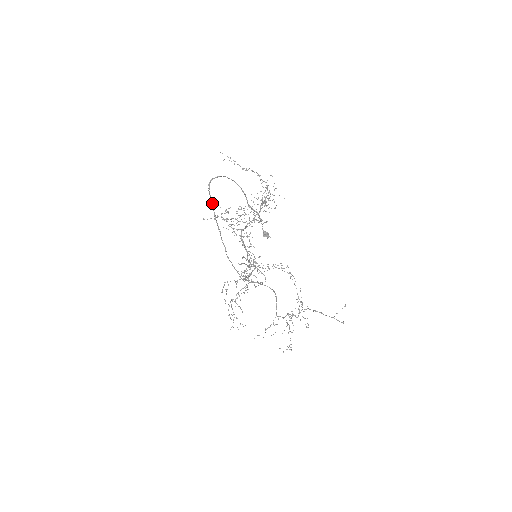
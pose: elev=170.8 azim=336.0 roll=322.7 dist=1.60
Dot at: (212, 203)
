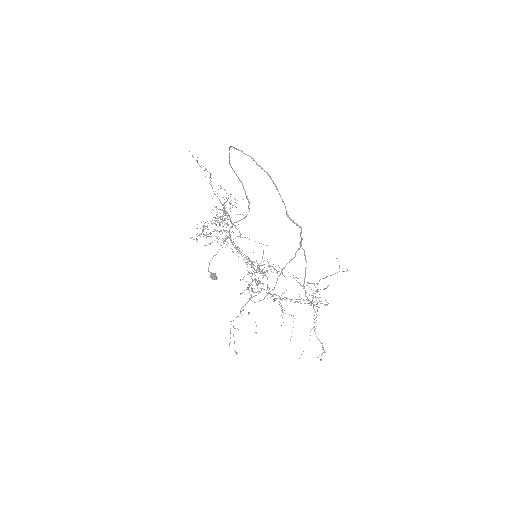
Dot at: (251, 157)
